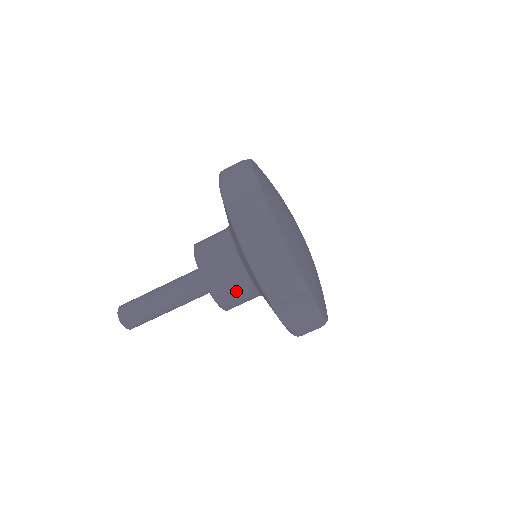
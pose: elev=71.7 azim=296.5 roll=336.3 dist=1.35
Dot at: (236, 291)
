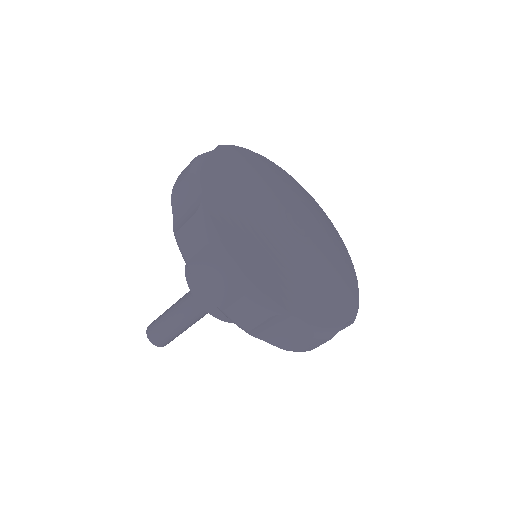
Dot at: occluded
